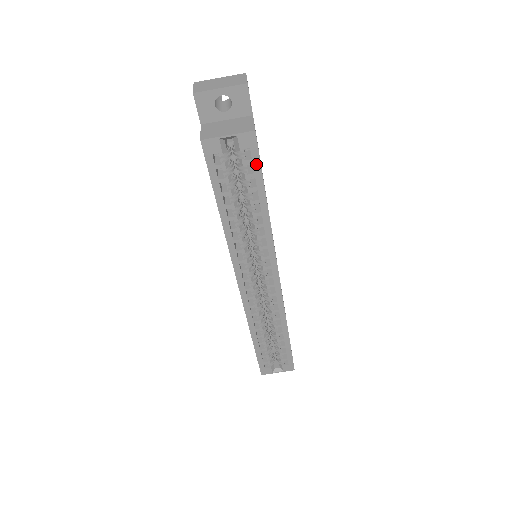
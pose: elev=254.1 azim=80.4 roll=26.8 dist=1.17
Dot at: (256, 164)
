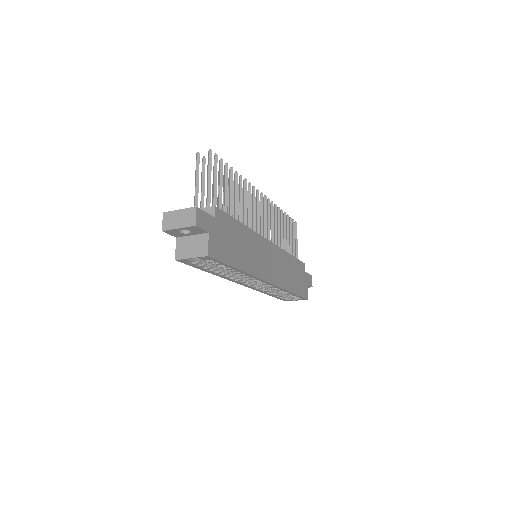
Dot at: (218, 262)
